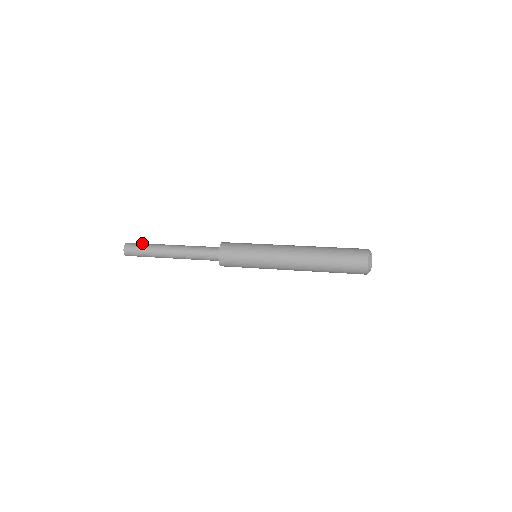
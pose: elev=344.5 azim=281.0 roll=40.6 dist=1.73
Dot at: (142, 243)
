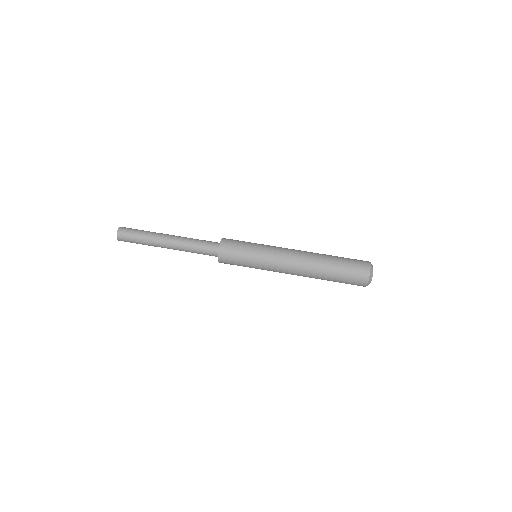
Dot at: (135, 232)
